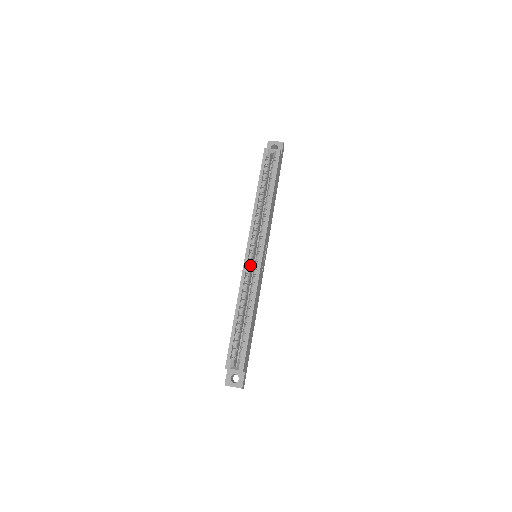
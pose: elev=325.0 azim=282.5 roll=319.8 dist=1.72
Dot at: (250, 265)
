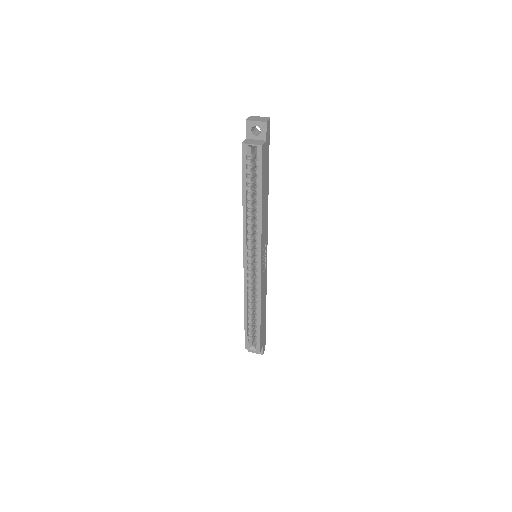
Dot at: (250, 272)
